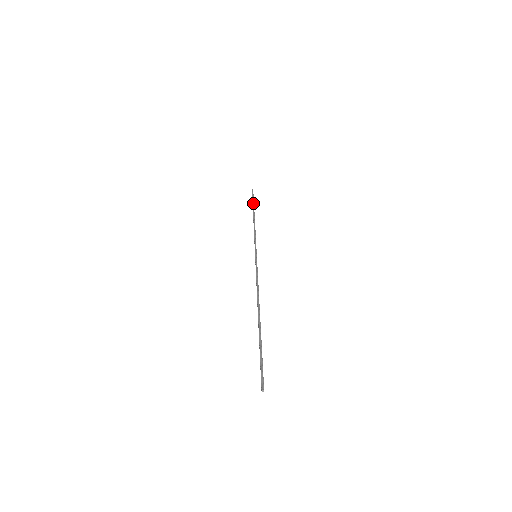
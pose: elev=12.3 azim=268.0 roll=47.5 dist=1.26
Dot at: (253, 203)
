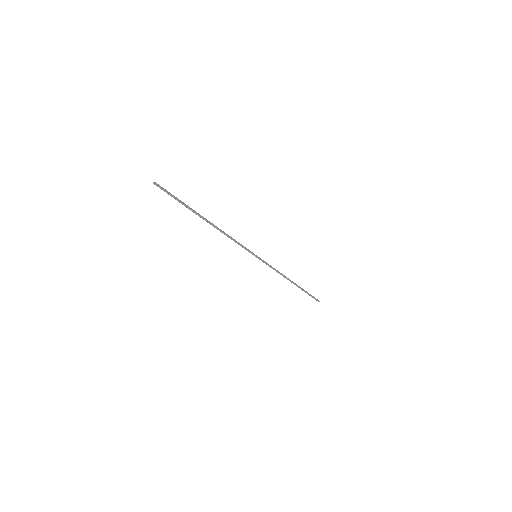
Dot at: (305, 291)
